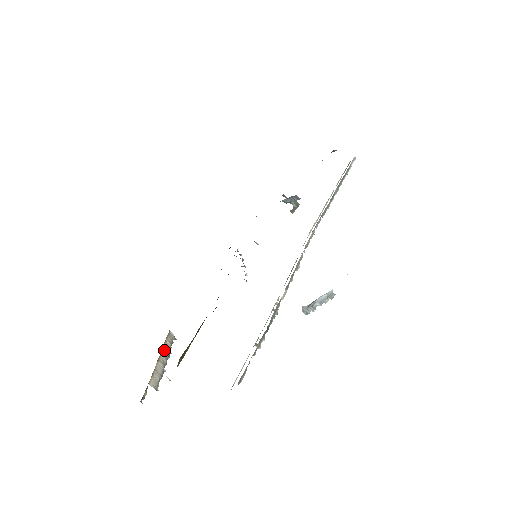
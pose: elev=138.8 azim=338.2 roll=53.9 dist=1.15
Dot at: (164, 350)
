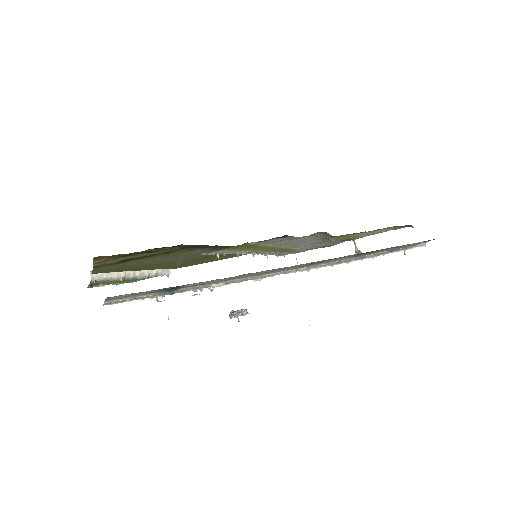
Dot at: (141, 271)
